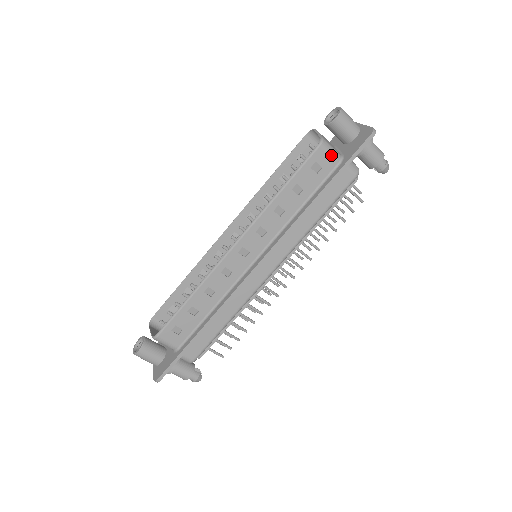
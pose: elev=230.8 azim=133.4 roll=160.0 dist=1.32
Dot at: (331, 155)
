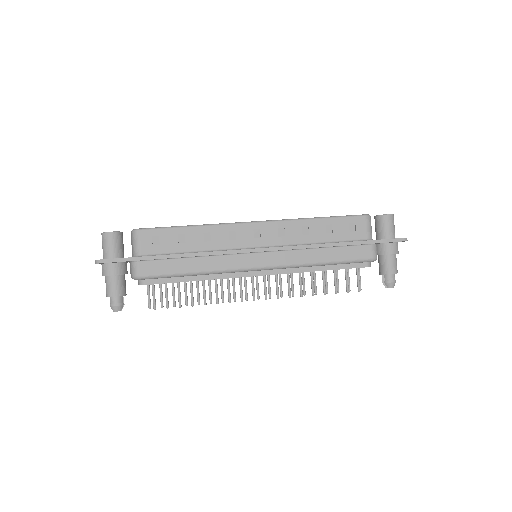
Dot at: (368, 229)
